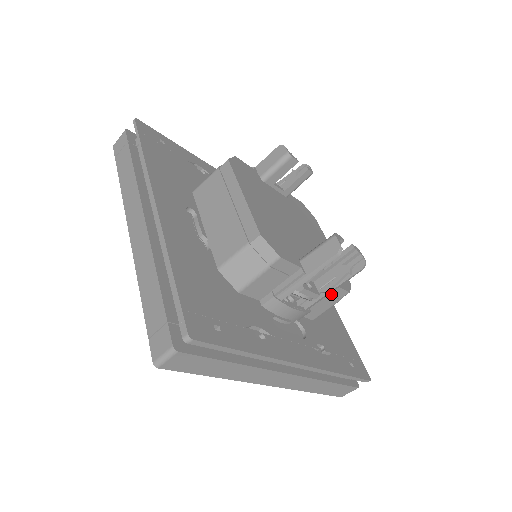
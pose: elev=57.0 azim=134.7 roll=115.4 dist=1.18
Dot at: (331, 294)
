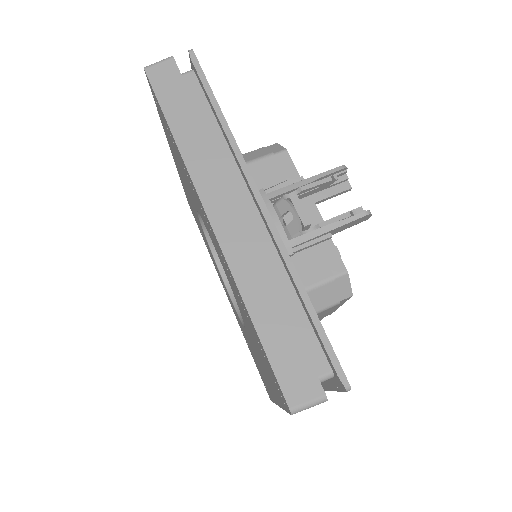
Dot at: (324, 256)
